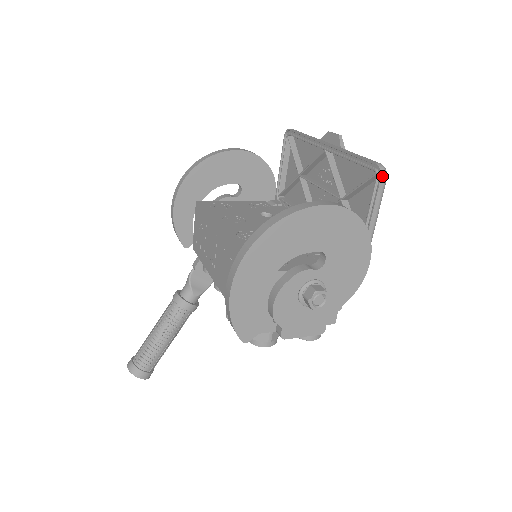
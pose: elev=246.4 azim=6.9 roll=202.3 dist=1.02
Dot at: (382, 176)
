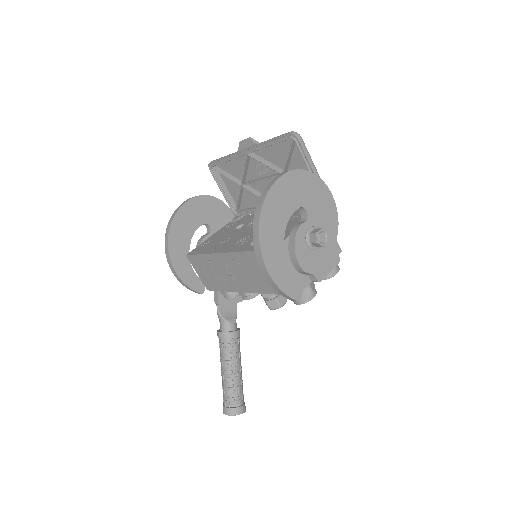
Dot at: (298, 137)
